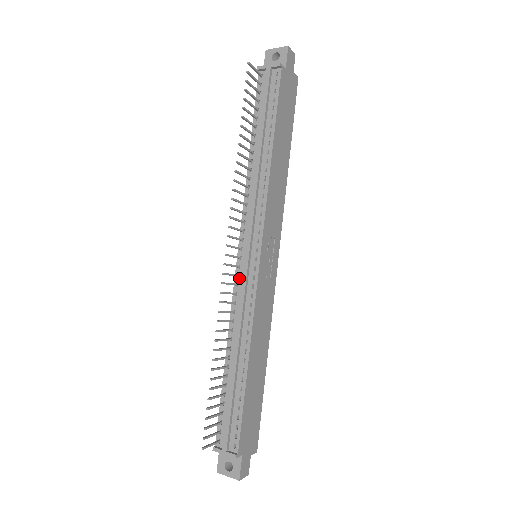
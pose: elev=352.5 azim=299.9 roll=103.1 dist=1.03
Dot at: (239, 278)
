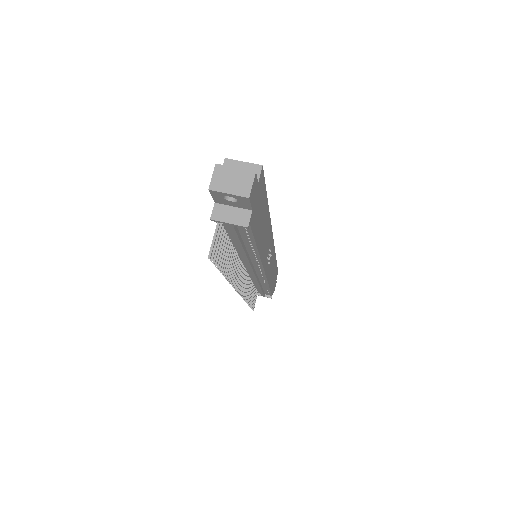
Dot at: (248, 274)
